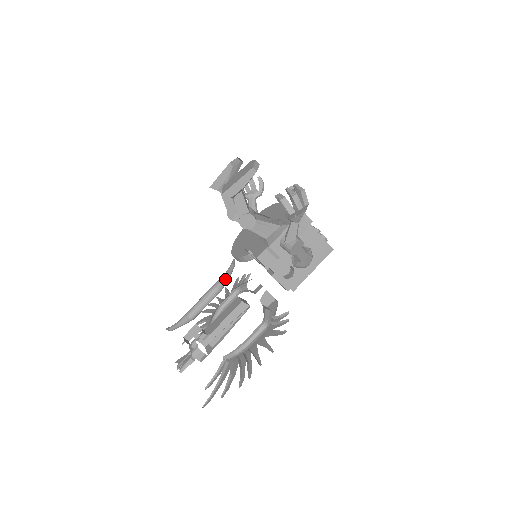
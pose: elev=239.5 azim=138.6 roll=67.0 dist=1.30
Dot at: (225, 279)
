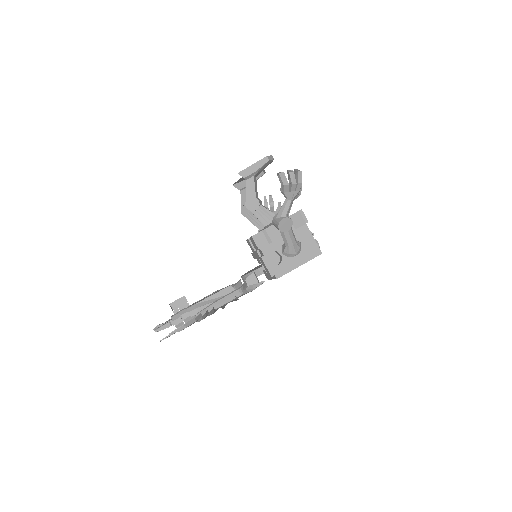
Dot at: occluded
